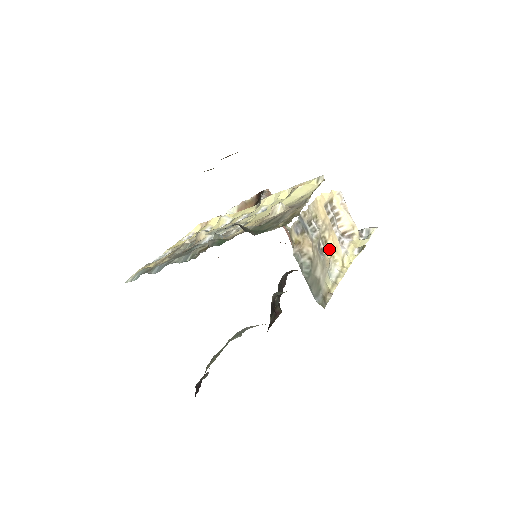
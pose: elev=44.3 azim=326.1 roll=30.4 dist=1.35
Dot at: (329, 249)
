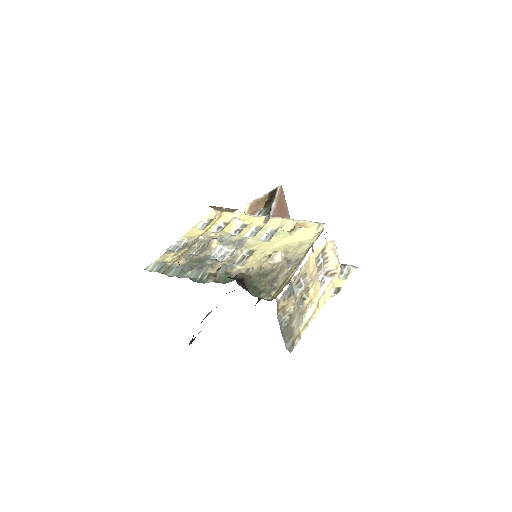
Dot at: (309, 296)
